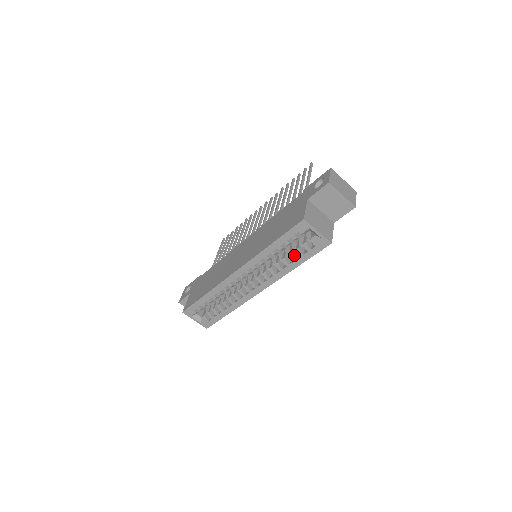
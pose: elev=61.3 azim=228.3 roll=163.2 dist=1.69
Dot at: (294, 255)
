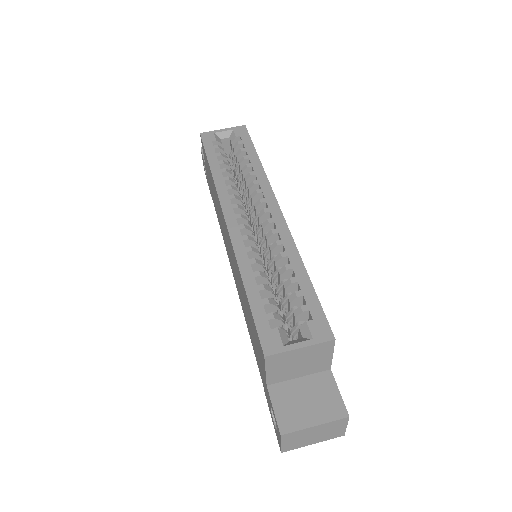
Dot at: (243, 160)
